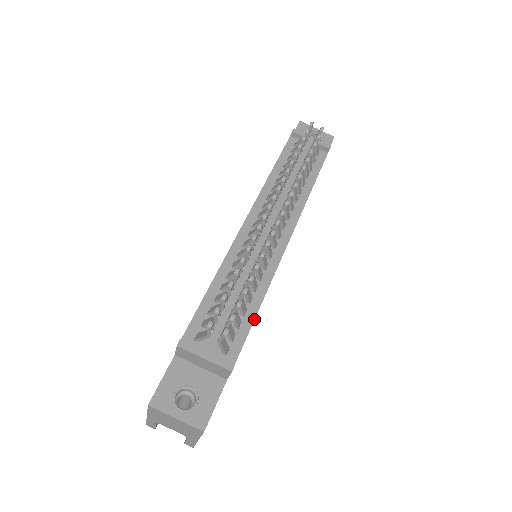
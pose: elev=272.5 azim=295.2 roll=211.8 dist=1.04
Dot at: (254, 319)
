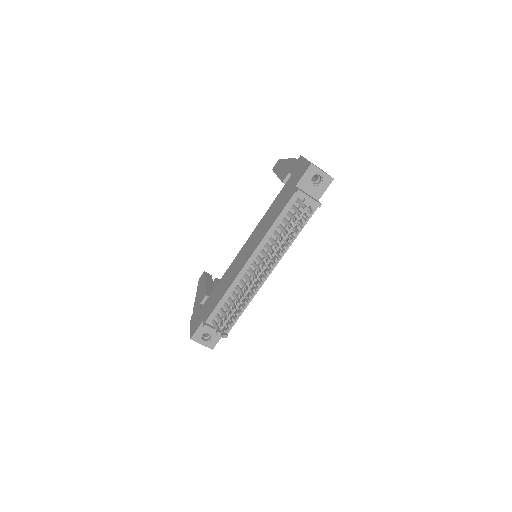
Dot at: (241, 314)
